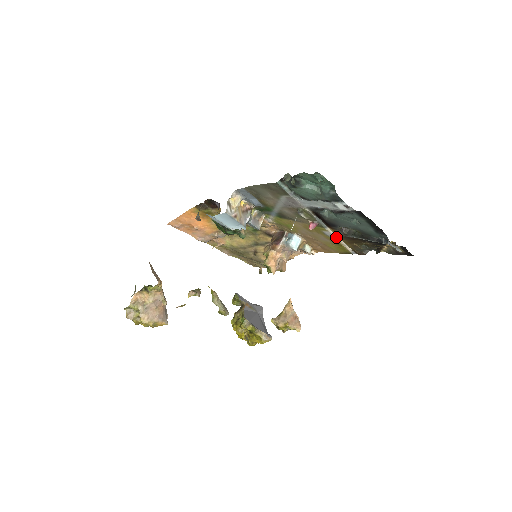
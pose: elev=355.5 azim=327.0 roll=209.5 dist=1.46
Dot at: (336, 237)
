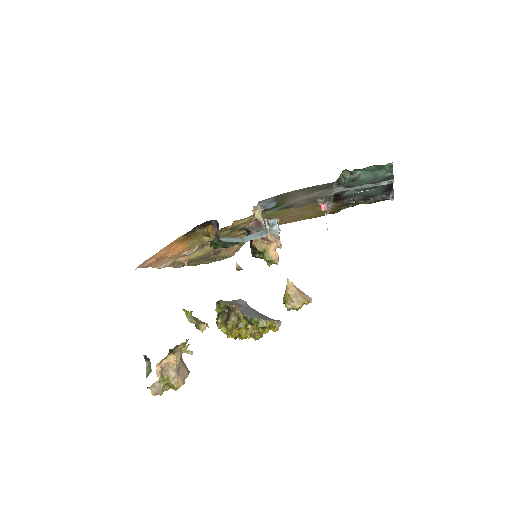
Dot at: (329, 207)
